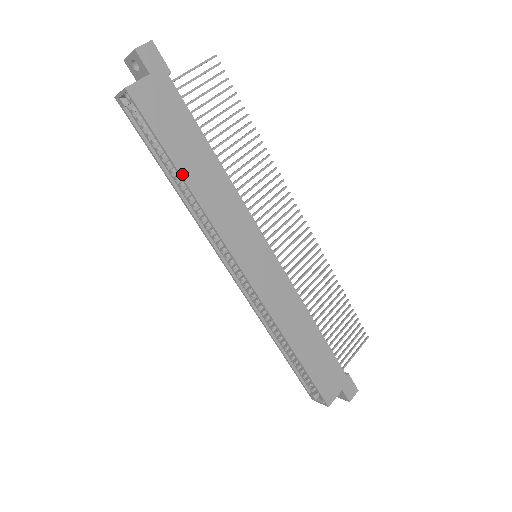
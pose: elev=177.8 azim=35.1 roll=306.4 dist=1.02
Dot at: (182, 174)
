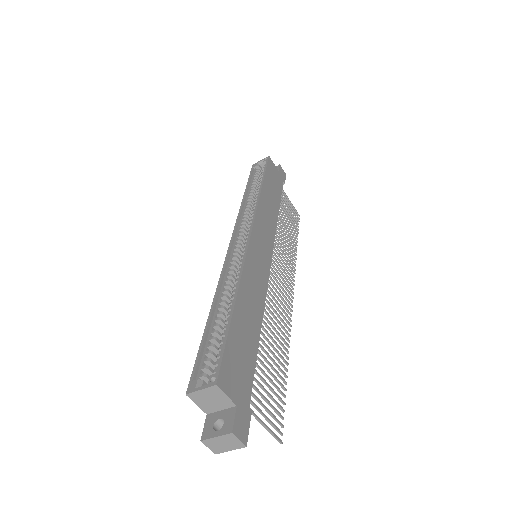
Dot at: (263, 184)
